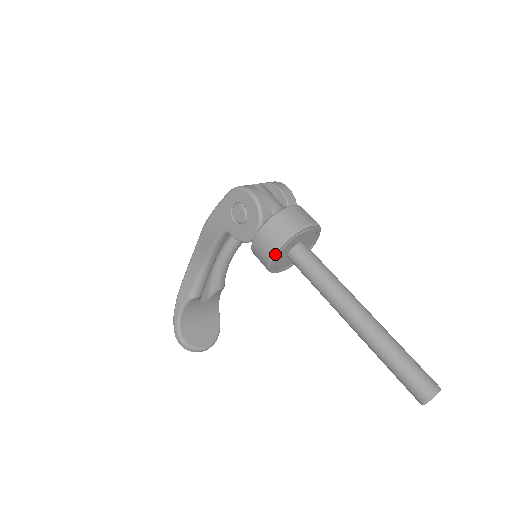
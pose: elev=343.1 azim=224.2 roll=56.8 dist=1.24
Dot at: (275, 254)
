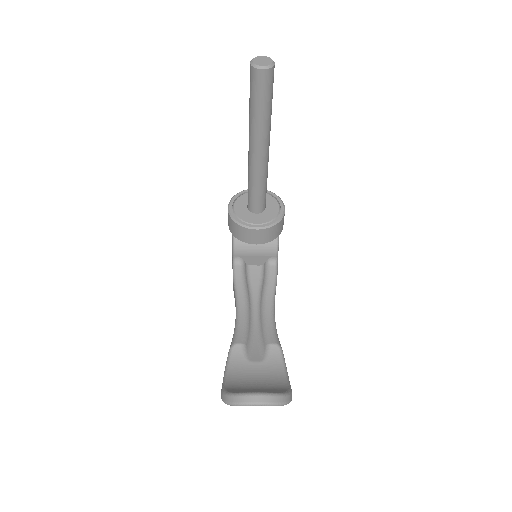
Dot at: (229, 205)
